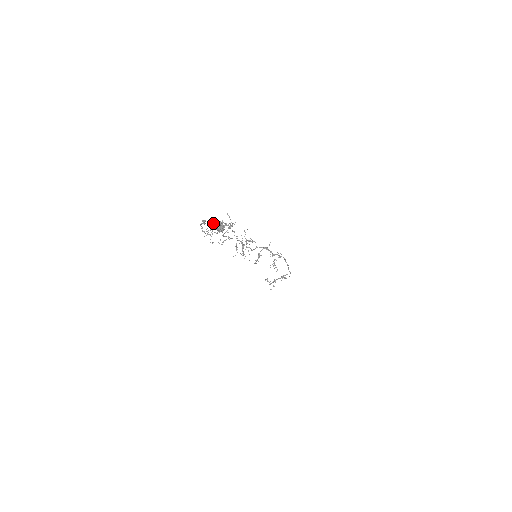
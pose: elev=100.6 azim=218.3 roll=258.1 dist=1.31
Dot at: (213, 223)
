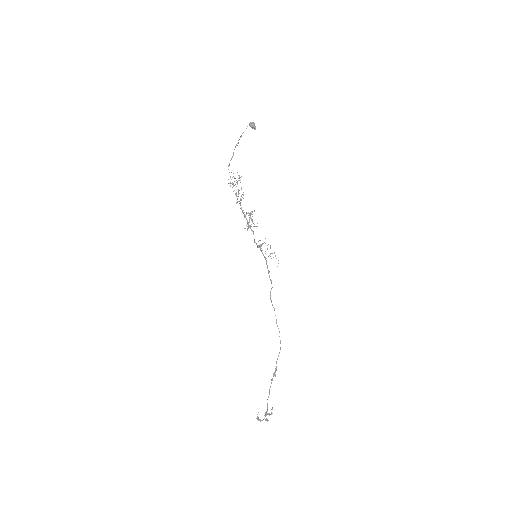
Dot at: (250, 123)
